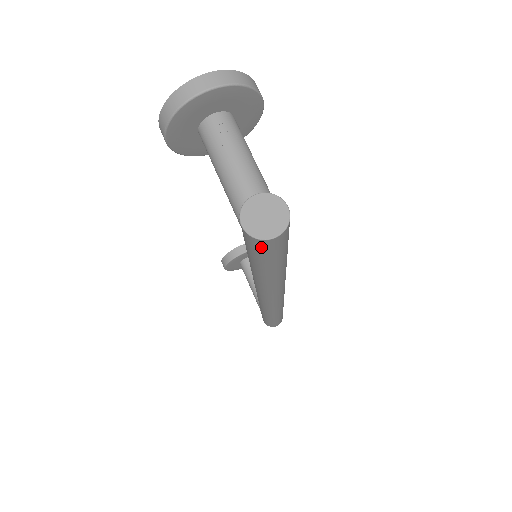
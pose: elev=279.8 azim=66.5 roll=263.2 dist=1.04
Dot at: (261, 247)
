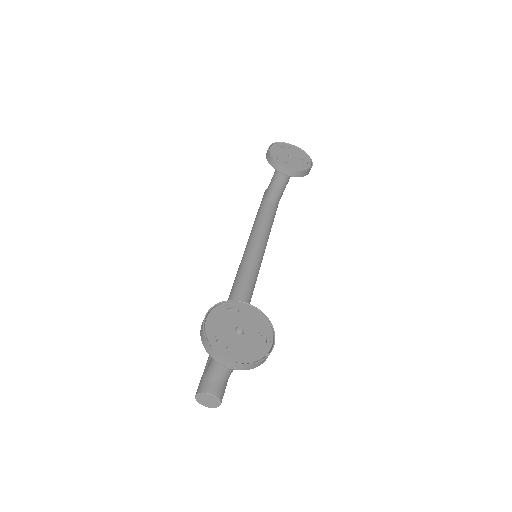
Dot at: occluded
